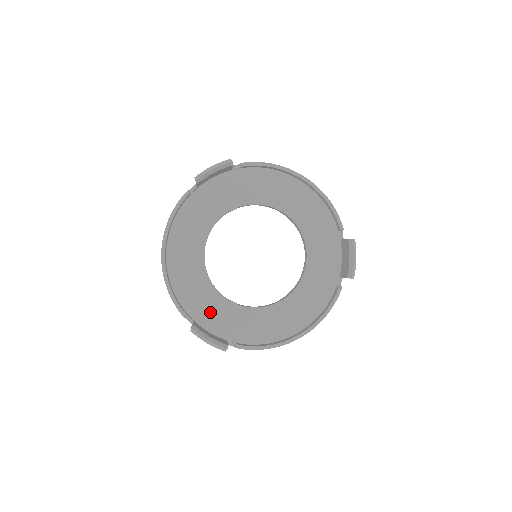
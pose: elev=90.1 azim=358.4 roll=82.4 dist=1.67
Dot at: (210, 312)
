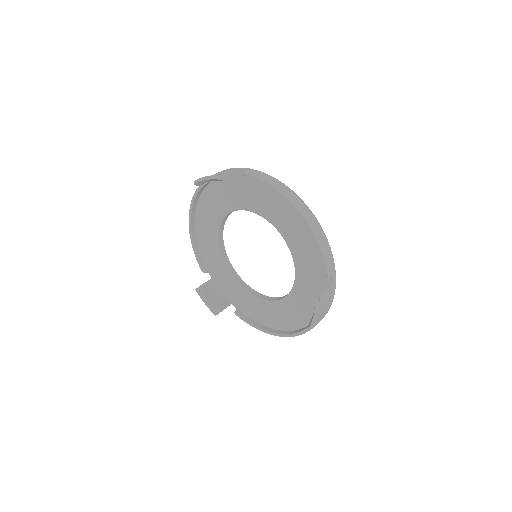
Dot at: (222, 278)
